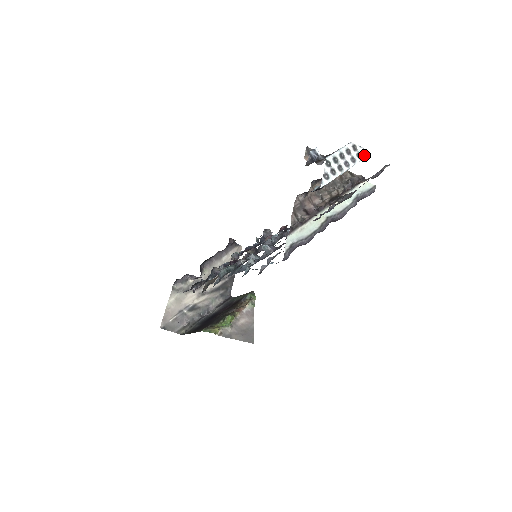
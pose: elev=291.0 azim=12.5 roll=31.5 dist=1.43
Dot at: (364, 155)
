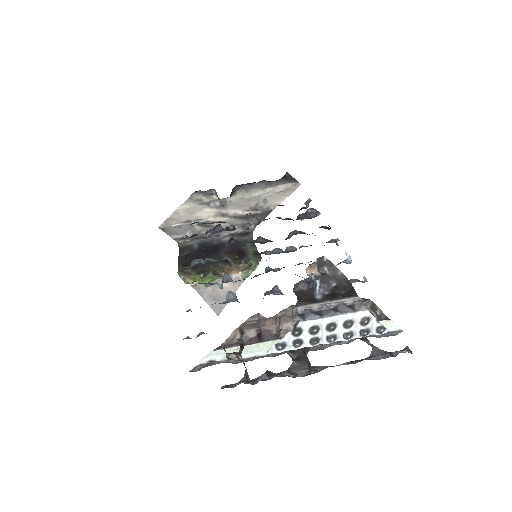
Dot at: (375, 333)
